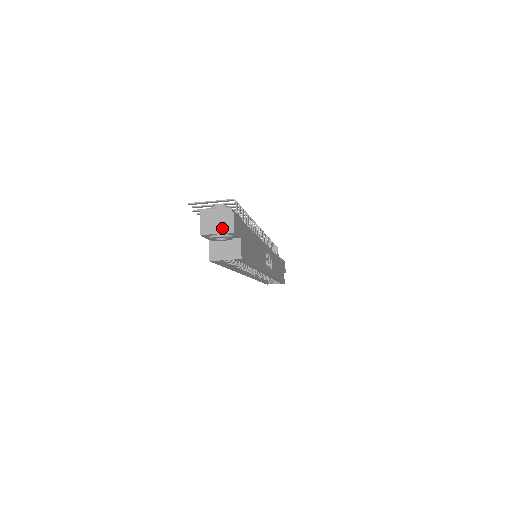
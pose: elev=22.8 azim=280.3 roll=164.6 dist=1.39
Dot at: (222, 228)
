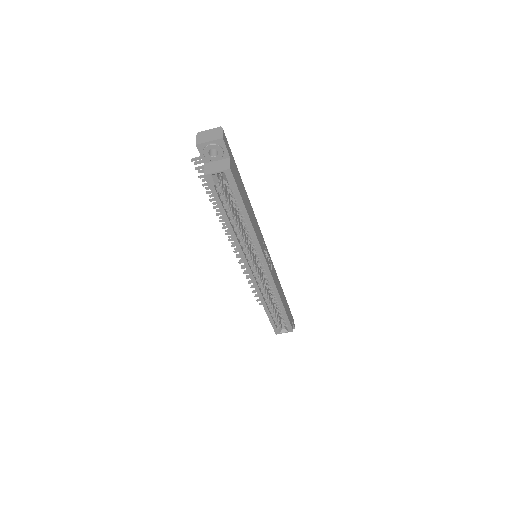
Dot at: (213, 138)
